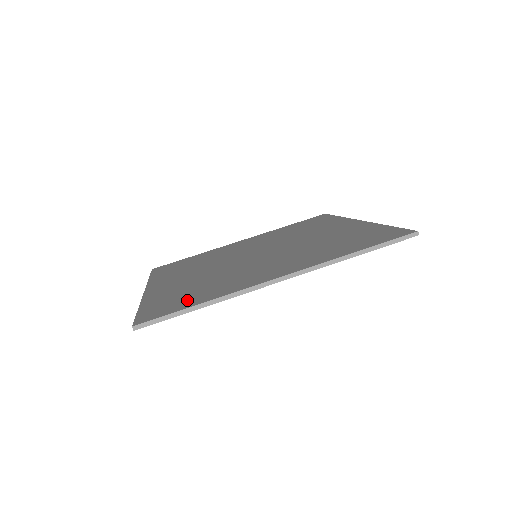
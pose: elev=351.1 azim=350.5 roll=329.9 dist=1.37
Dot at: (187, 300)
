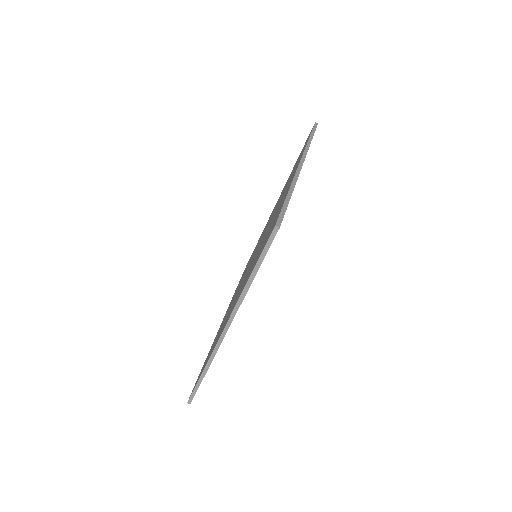
Dot at: (274, 220)
